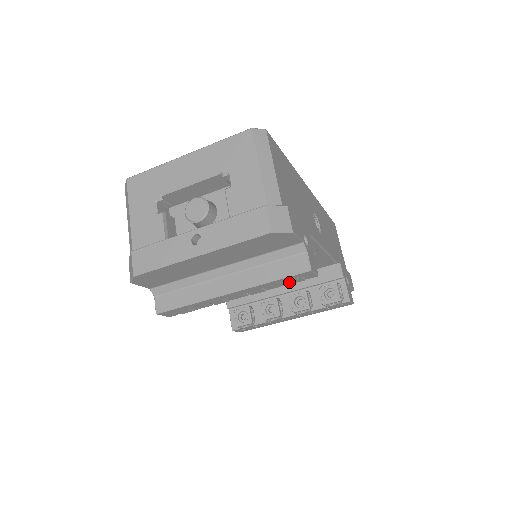
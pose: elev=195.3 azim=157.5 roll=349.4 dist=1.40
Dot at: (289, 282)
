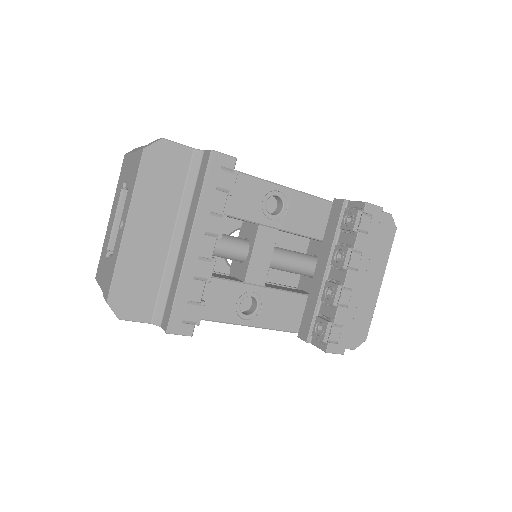
Dot at: (223, 186)
